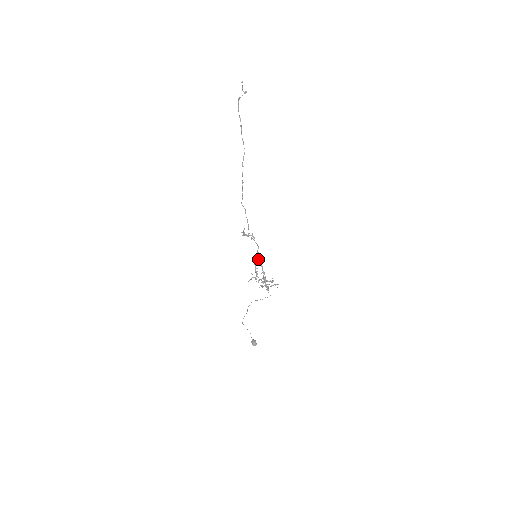
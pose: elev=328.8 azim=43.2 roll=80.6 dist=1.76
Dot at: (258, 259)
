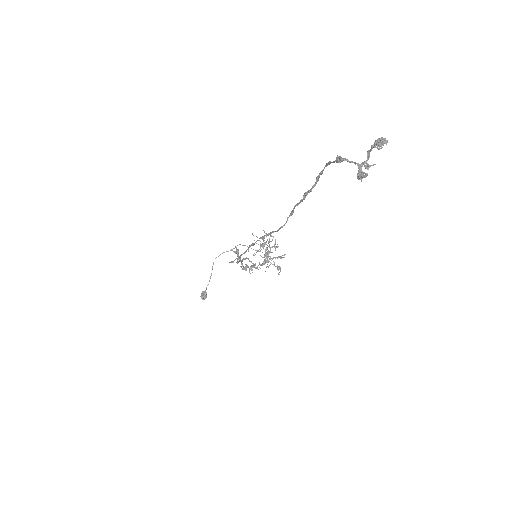
Dot at: (251, 267)
